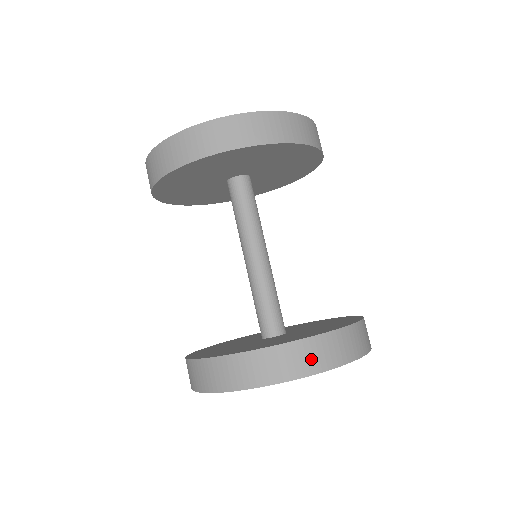
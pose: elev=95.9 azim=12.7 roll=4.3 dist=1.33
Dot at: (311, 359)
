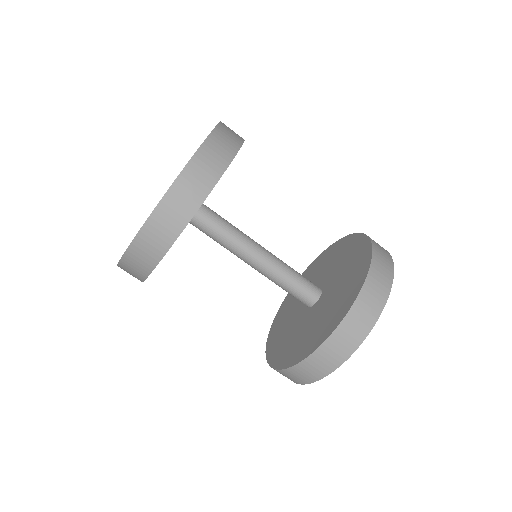
Dot at: (375, 299)
